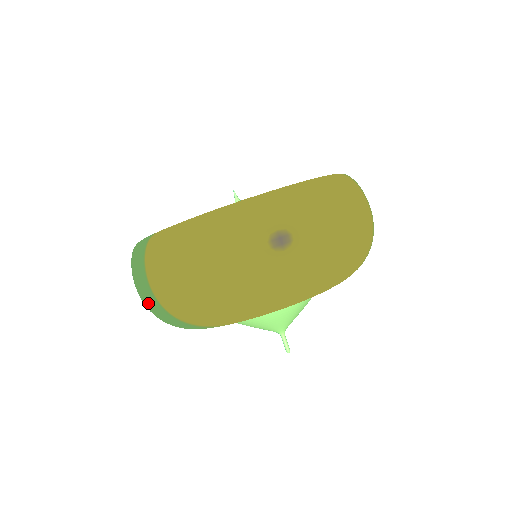
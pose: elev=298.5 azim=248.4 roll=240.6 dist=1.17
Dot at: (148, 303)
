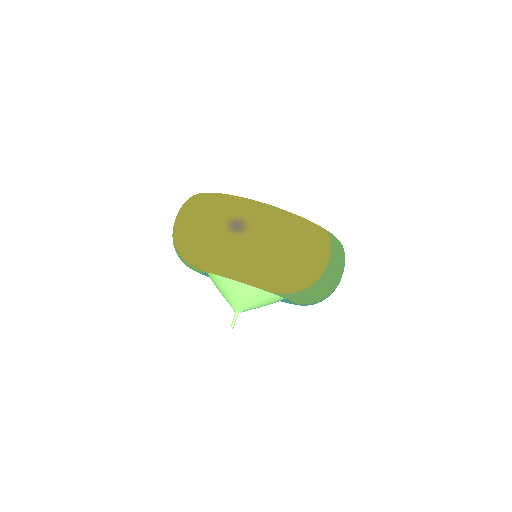
Dot at: occluded
